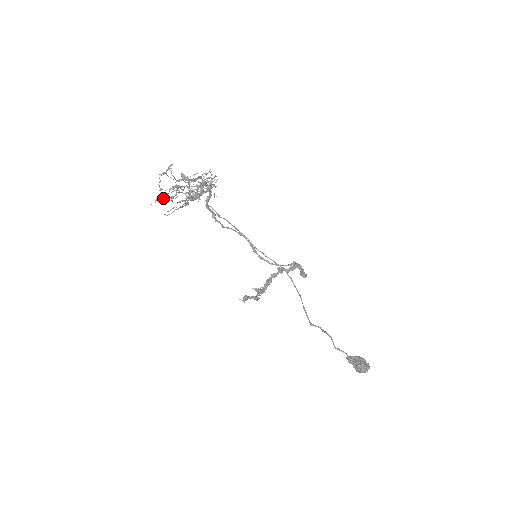
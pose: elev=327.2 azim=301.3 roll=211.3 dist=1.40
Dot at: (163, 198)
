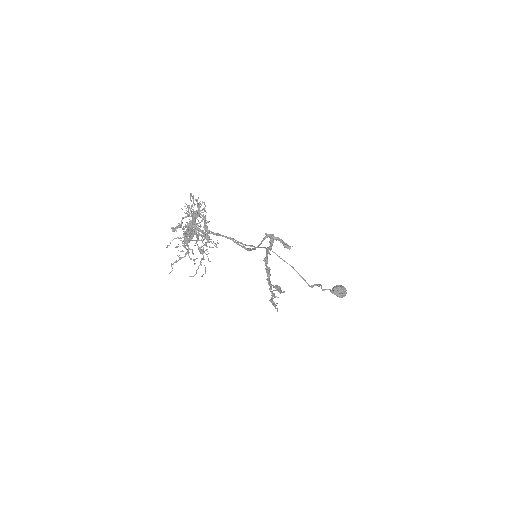
Dot at: occluded
